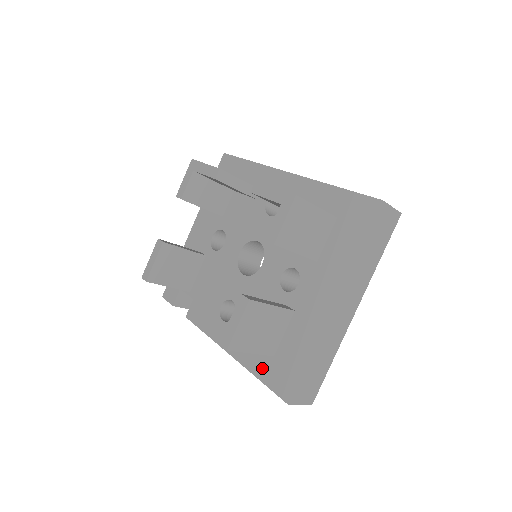
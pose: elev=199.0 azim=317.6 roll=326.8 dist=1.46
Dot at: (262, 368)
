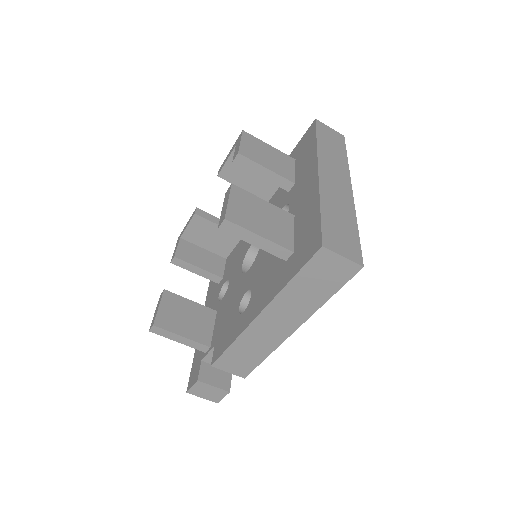
Dot at: (288, 272)
